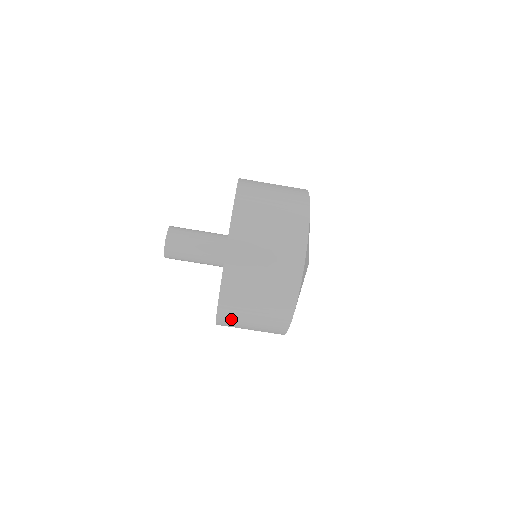
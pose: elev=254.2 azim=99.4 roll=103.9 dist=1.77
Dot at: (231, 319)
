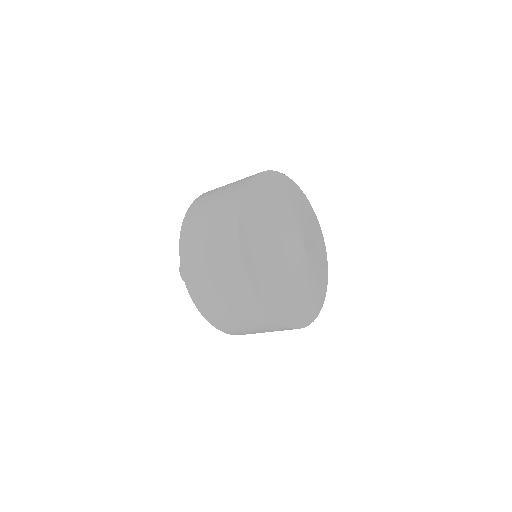
Dot at: occluded
